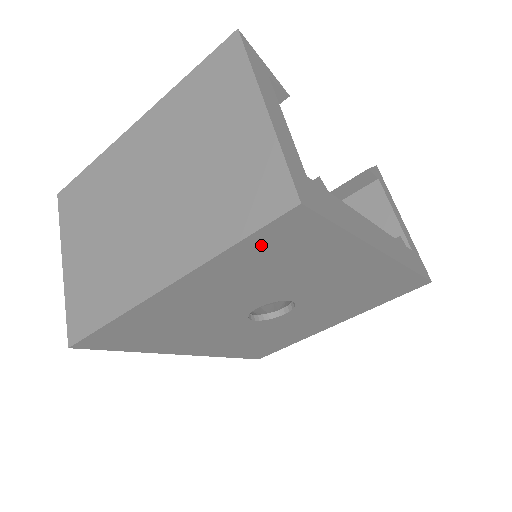
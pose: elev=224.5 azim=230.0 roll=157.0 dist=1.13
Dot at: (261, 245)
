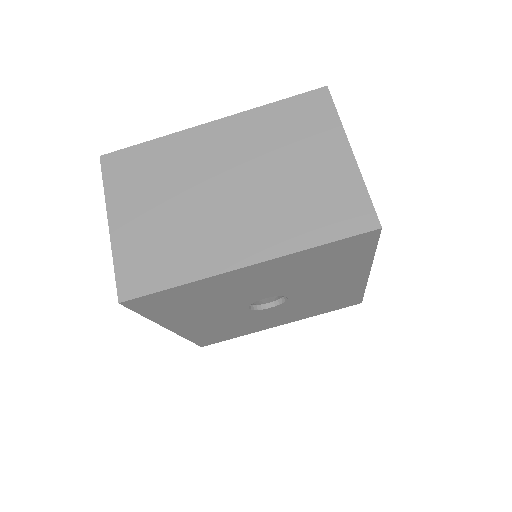
Dot at: (332, 249)
